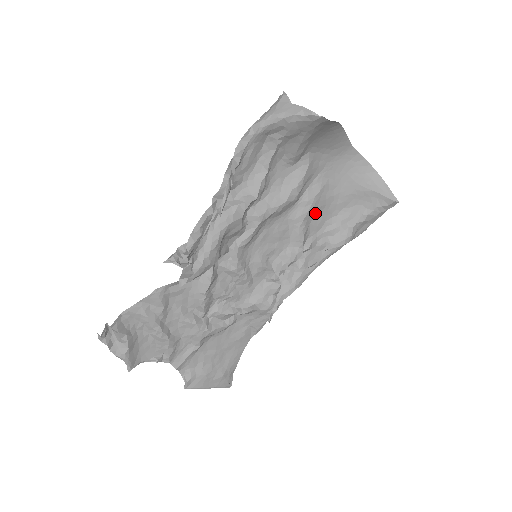
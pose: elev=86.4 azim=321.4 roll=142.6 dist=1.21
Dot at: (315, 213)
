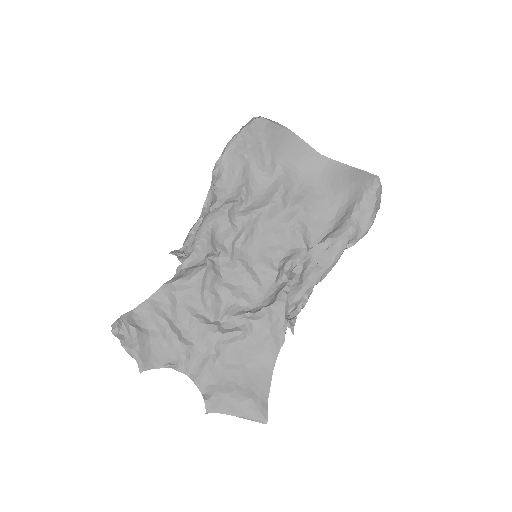
Dot at: (309, 217)
